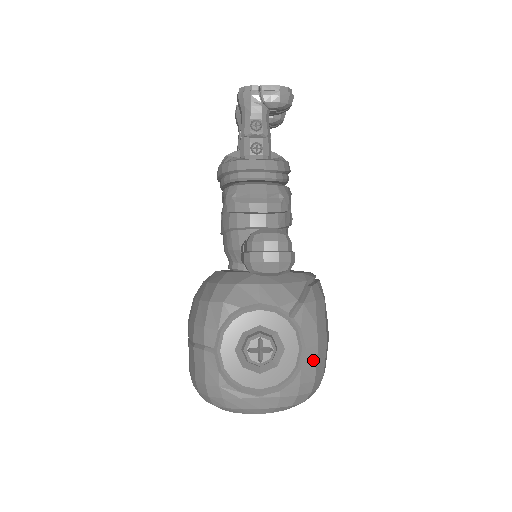
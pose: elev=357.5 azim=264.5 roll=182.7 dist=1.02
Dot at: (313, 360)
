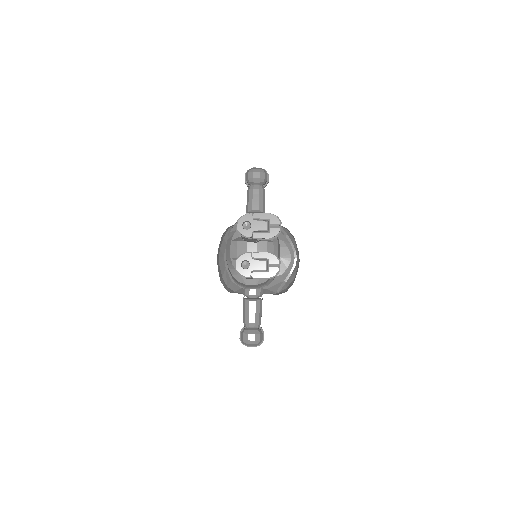
Dot at: occluded
